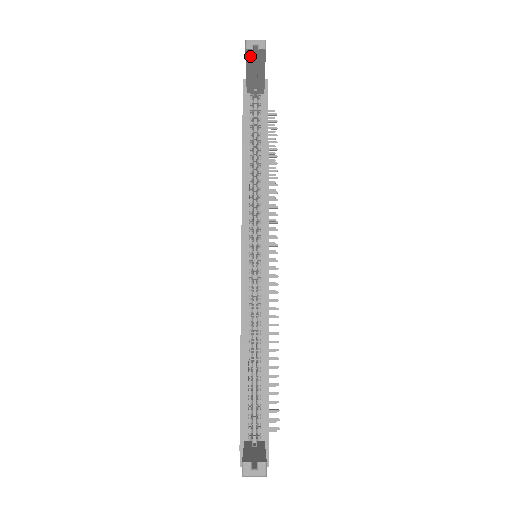
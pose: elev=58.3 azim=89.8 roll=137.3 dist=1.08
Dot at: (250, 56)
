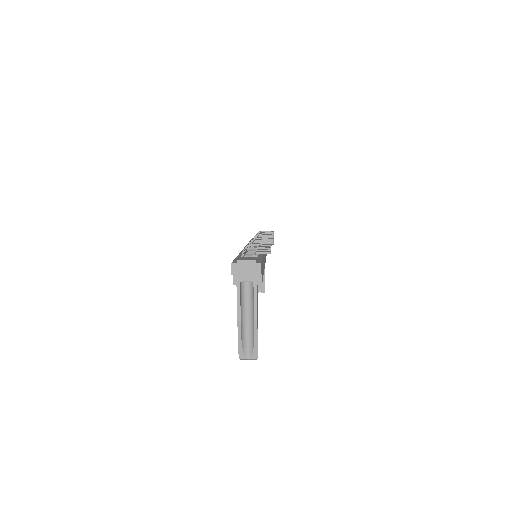
Dot at: occluded
